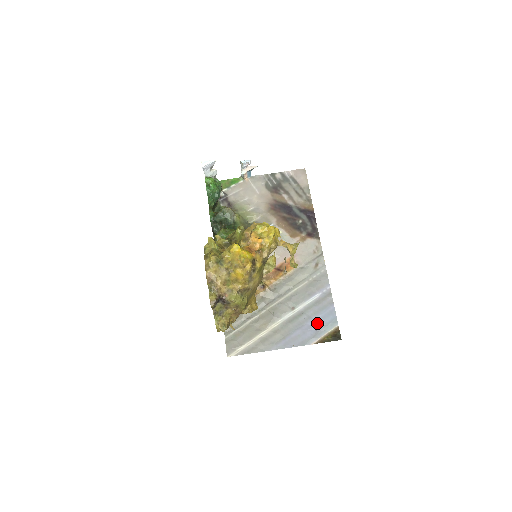
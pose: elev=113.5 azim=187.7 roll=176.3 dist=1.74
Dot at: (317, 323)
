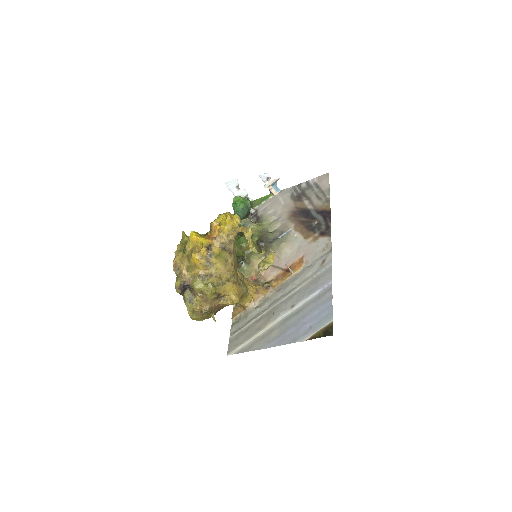
Dot at: (312, 319)
